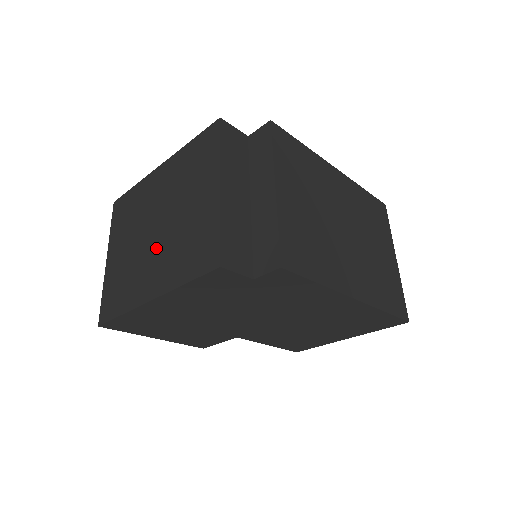
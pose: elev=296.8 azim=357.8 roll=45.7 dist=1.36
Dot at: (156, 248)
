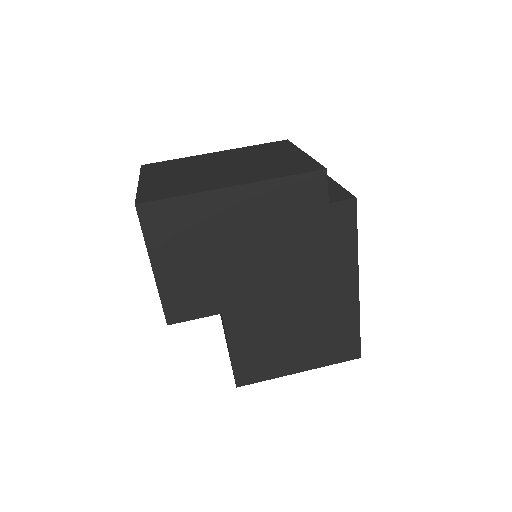
Dot at: (230, 171)
